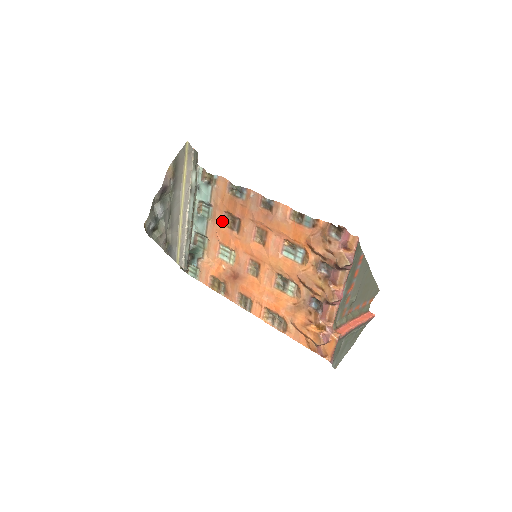
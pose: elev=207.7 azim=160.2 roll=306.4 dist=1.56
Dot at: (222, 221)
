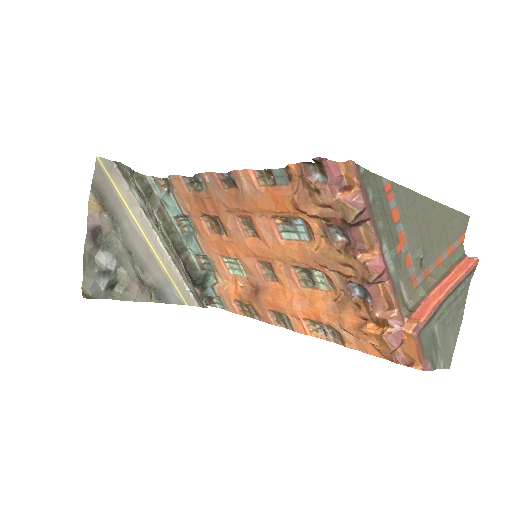
Dot at: (206, 229)
